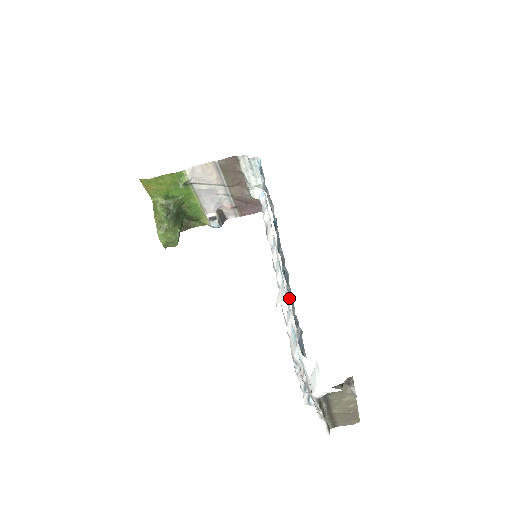
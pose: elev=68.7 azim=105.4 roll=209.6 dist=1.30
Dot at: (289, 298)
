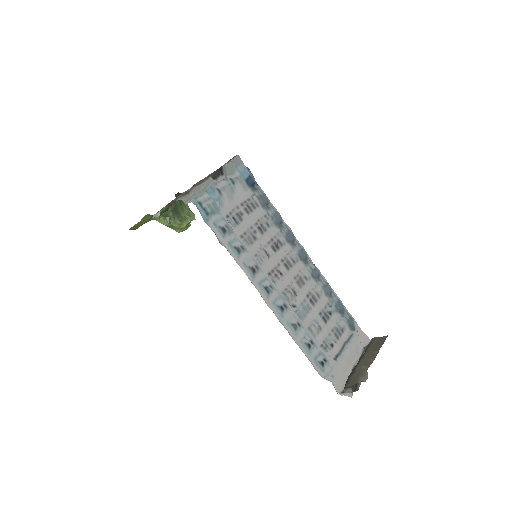
Dot at: (295, 342)
